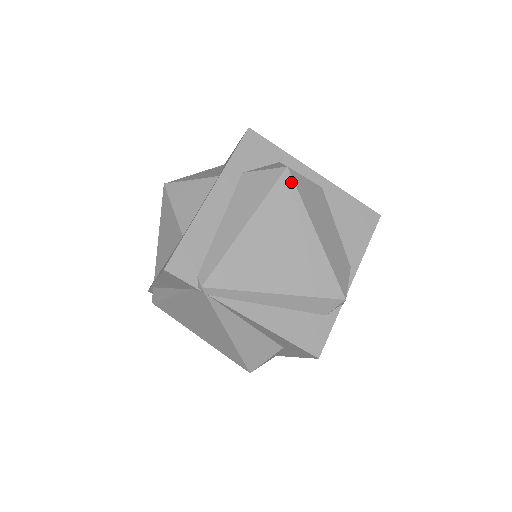
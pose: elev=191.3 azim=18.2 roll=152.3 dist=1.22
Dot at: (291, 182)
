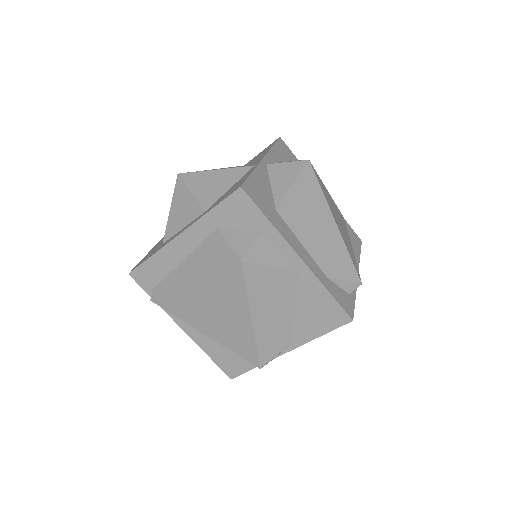
Dot at: (241, 274)
